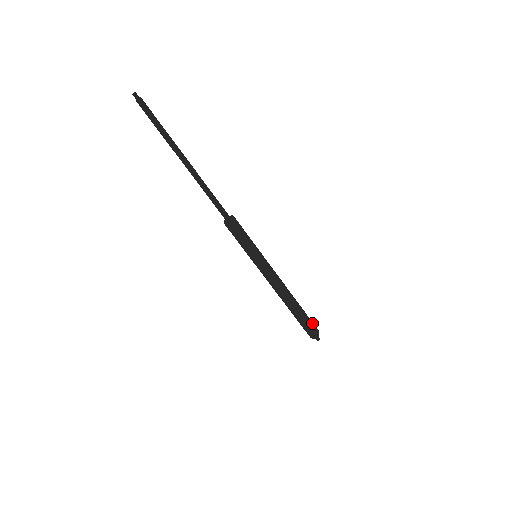
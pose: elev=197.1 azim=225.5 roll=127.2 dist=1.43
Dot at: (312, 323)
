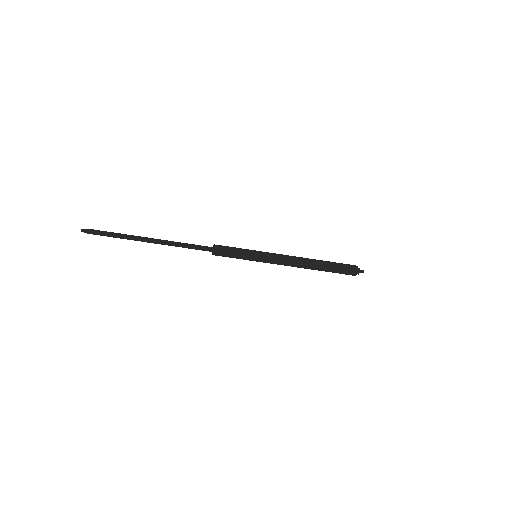
Dot at: (344, 264)
